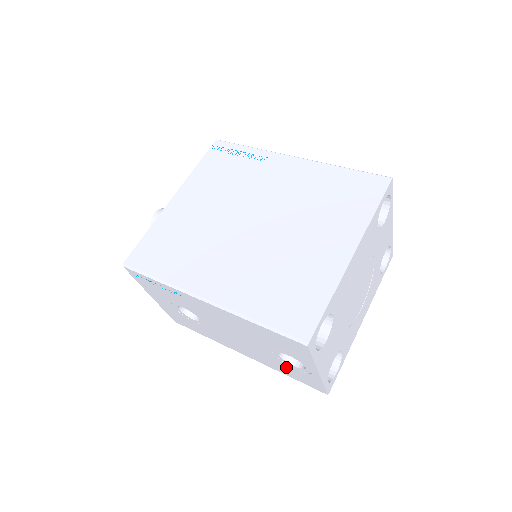
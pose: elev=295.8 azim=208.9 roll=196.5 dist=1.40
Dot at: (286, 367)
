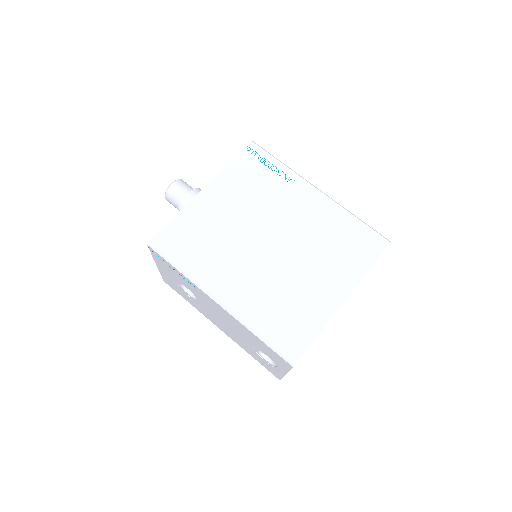
Dot at: (257, 355)
